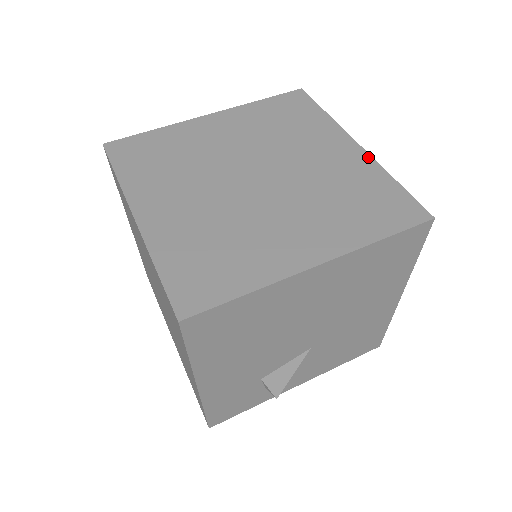
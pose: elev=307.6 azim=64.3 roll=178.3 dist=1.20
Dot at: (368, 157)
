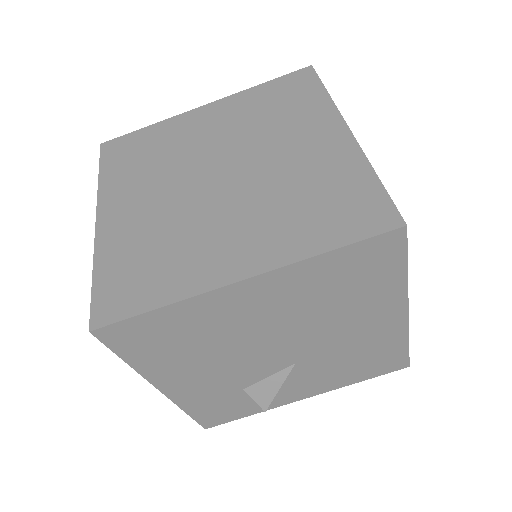
Dot at: (354, 146)
